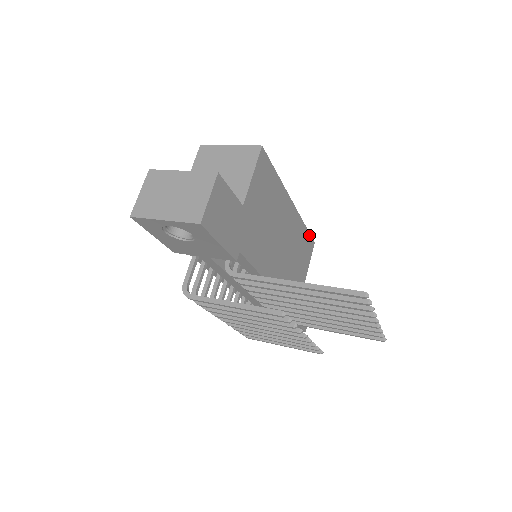
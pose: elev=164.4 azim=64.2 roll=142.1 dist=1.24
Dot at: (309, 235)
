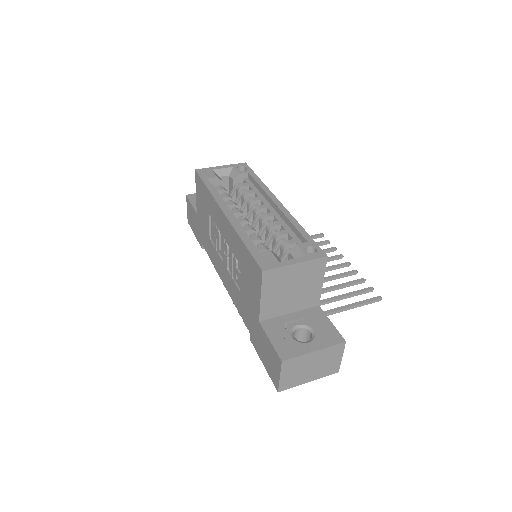
Dot at: (253, 173)
